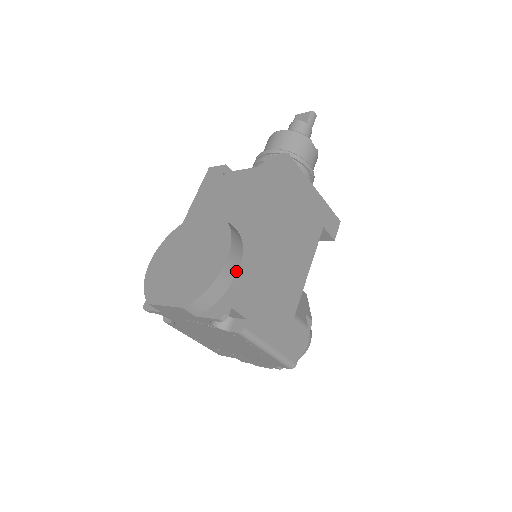
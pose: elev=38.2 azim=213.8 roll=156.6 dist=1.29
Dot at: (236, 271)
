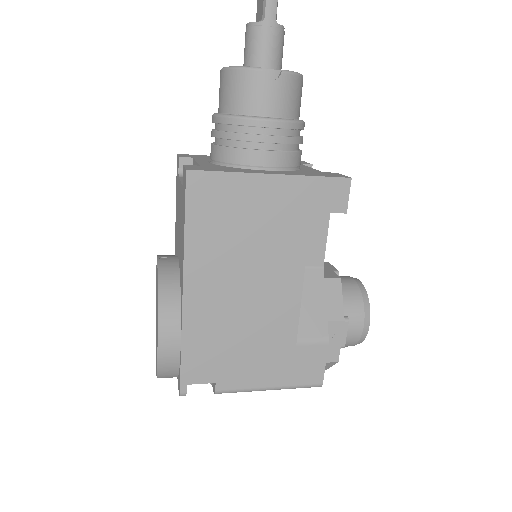
Dot at: (178, 347)
